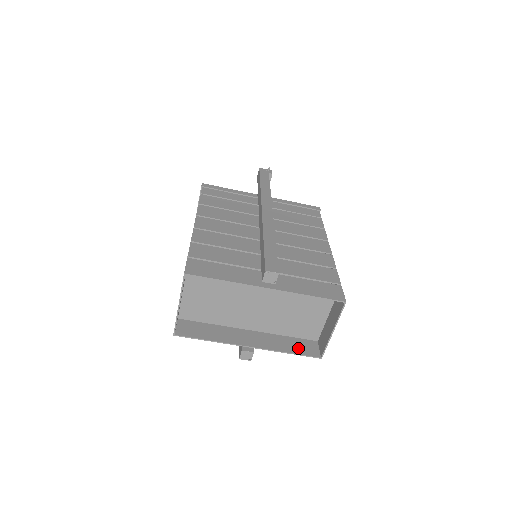
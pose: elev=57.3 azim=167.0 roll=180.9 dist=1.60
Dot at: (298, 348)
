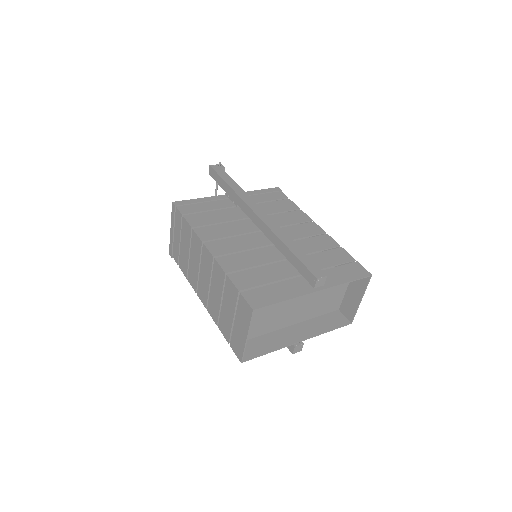
Dot at: (332, 323)
